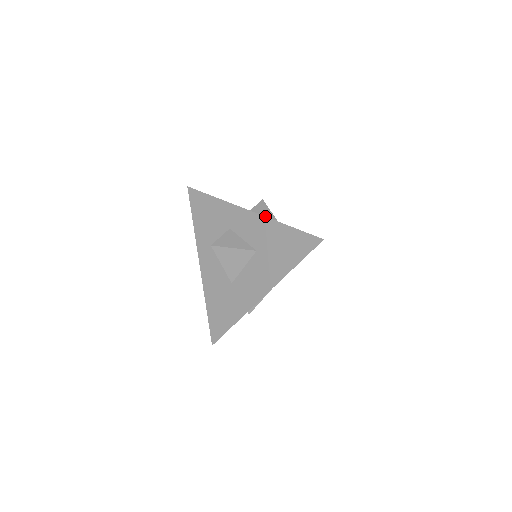
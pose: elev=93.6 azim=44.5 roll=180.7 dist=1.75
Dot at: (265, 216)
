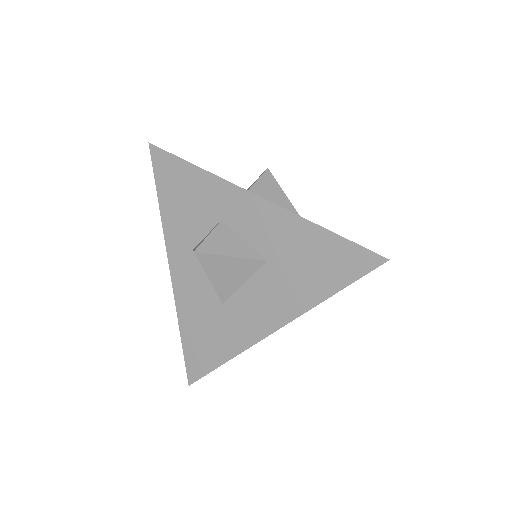
Dot at: (274, 198)
